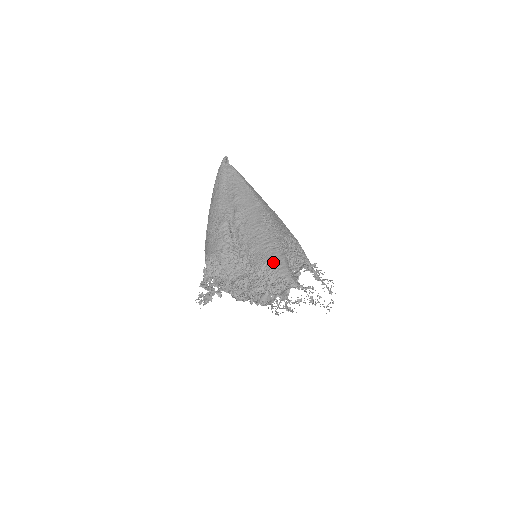
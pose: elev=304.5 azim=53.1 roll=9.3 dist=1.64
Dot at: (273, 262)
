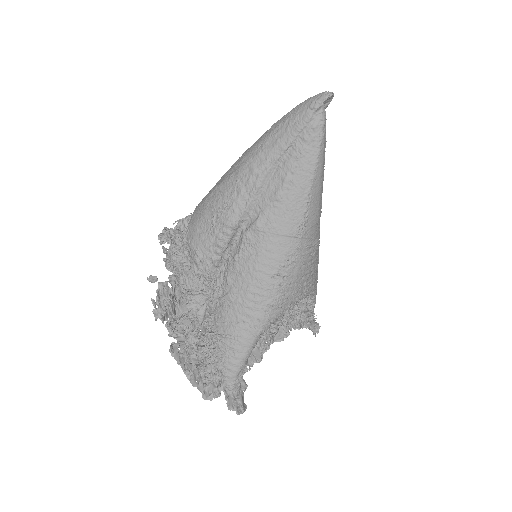
Dot at: (233, 345)
